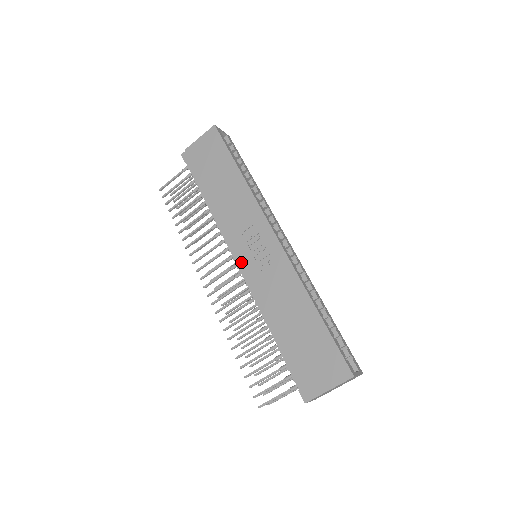
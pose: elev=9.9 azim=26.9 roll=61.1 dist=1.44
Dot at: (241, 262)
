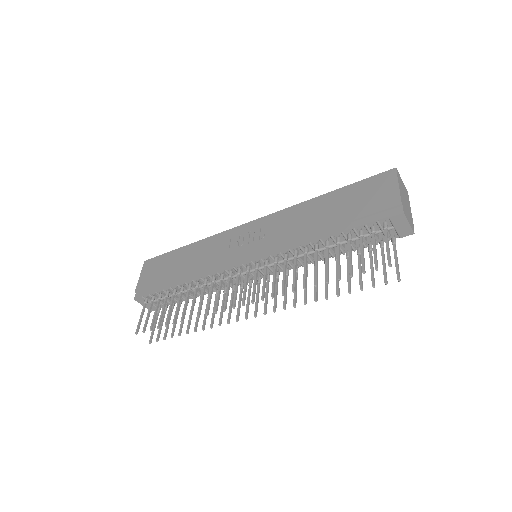
Dot at: (249, 257)
